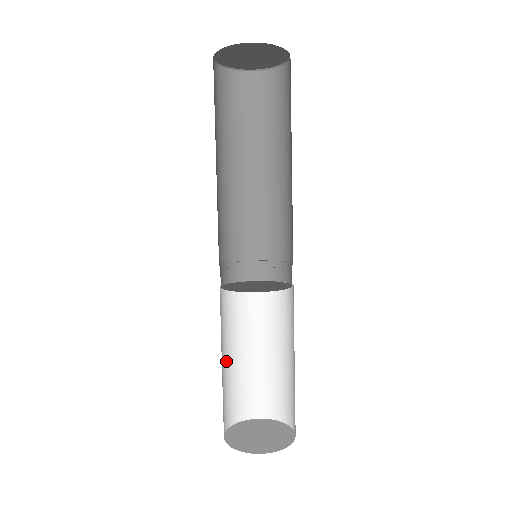
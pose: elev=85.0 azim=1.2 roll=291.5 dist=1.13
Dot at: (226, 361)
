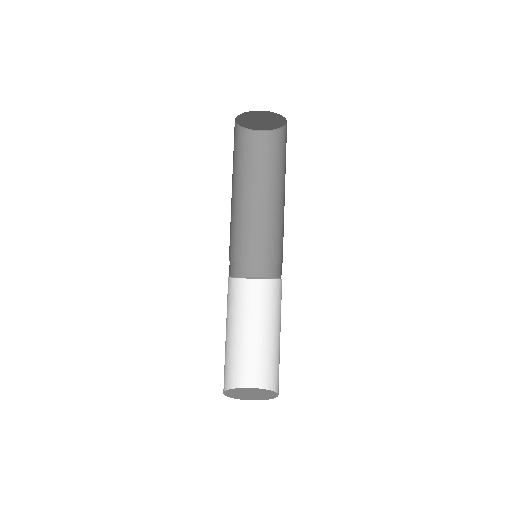
Dot at: (226, 337)
